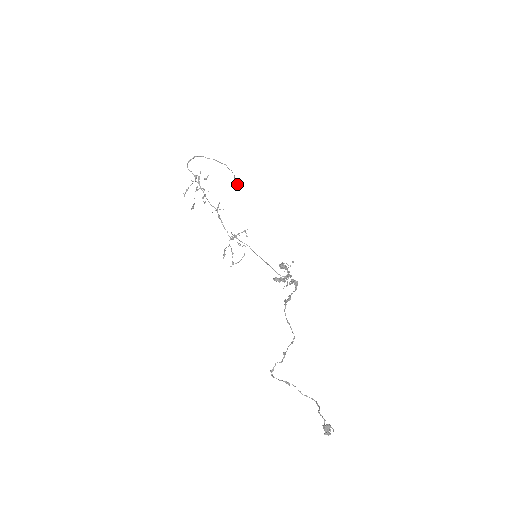
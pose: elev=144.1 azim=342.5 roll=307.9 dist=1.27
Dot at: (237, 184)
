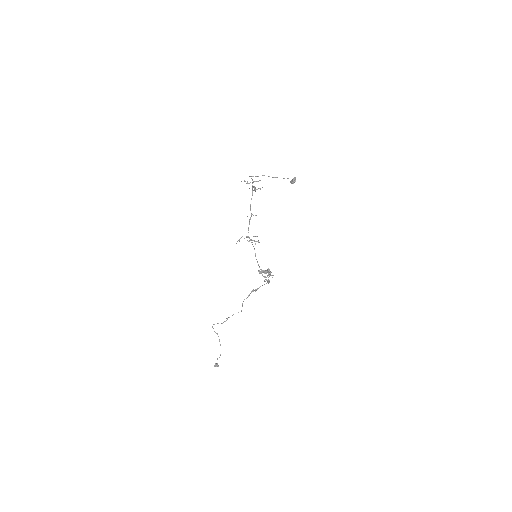
Dot at: (292, 183)
